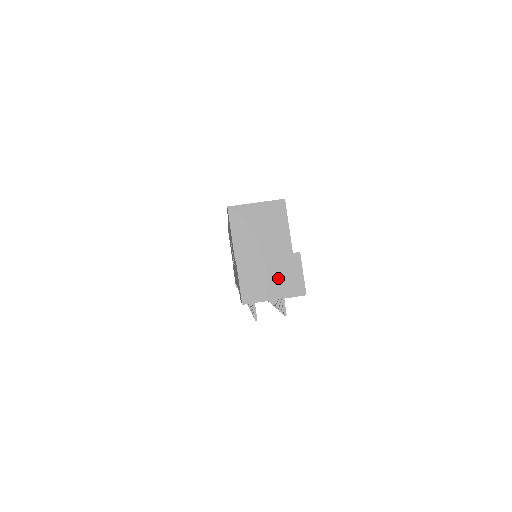
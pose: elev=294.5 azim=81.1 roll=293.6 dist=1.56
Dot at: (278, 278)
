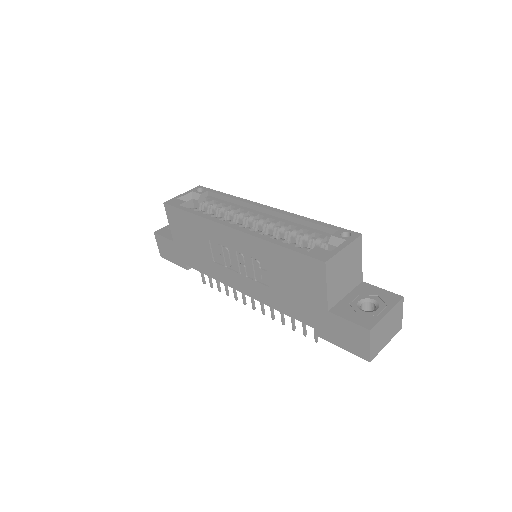
Dot at: (390, 326)
